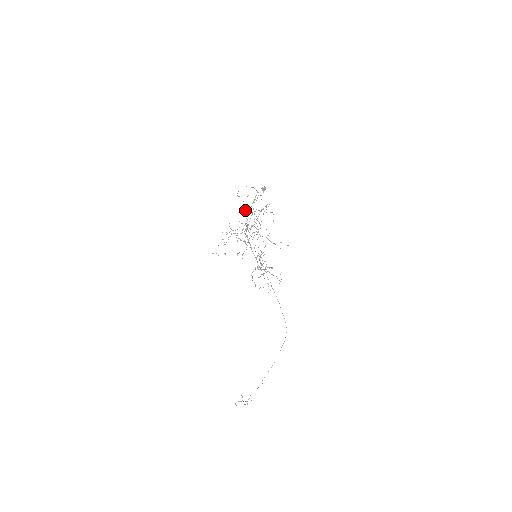
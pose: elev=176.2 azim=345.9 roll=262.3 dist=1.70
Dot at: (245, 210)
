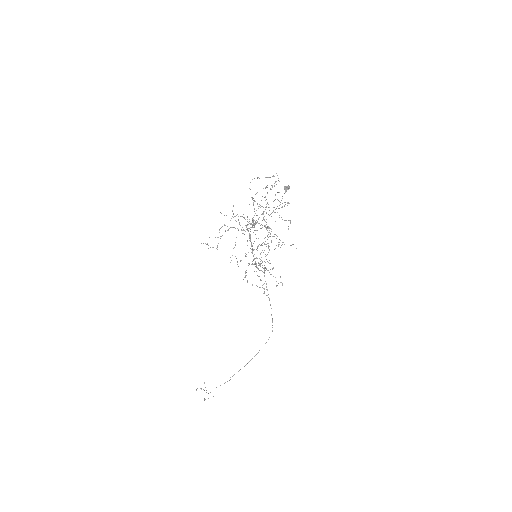
Dot at: (254, 211)
